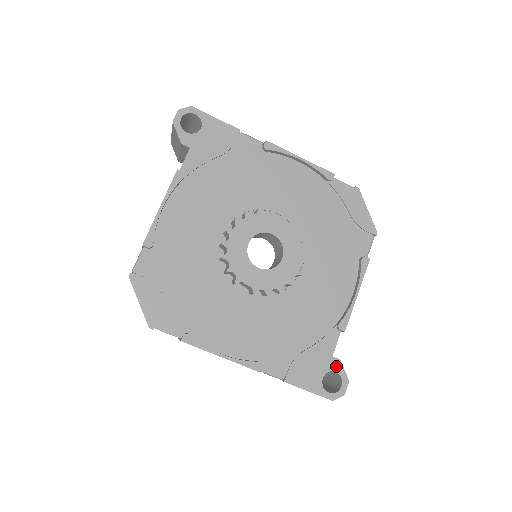
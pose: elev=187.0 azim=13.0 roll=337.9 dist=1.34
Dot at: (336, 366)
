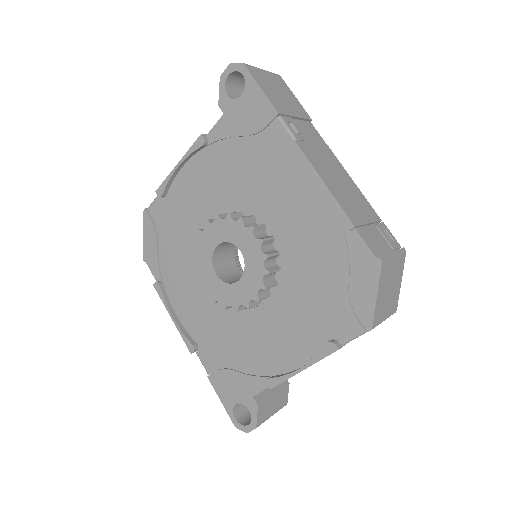
Dot at: (252, 407)
